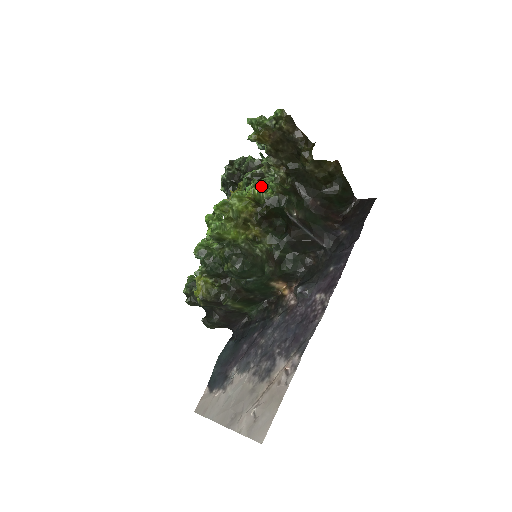
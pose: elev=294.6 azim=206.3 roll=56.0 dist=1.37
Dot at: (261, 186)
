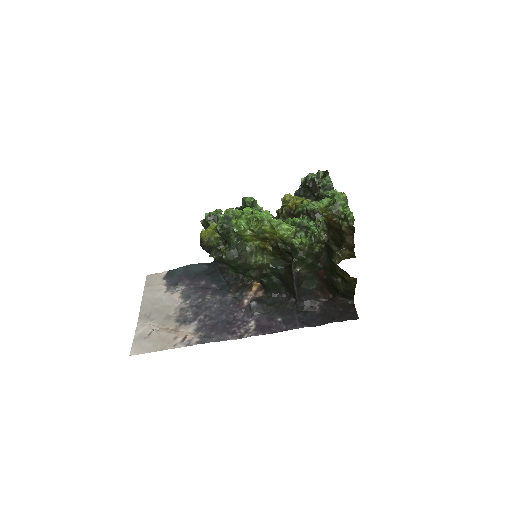
Dot at: (303, 228)
